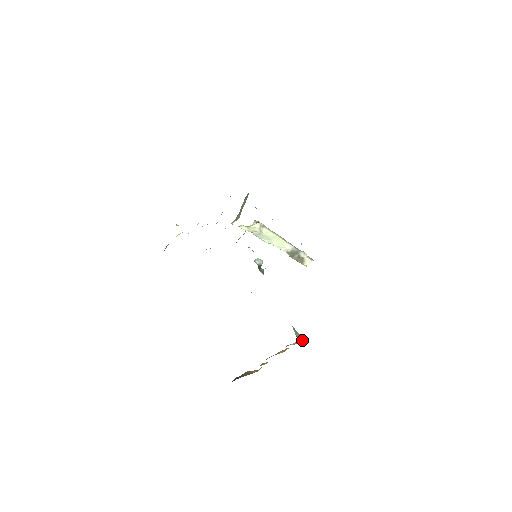
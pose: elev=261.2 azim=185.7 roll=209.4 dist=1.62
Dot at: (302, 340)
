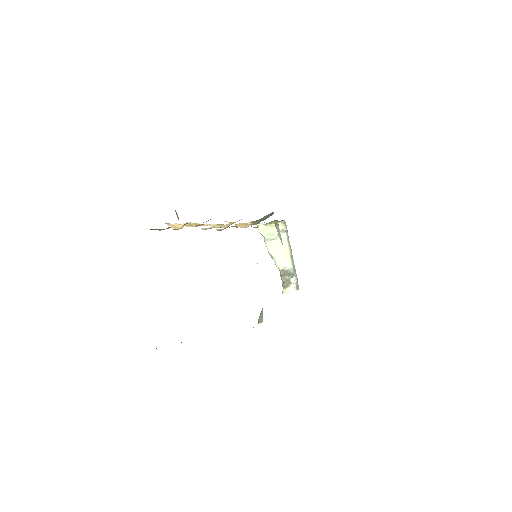
Dot at: occluded
